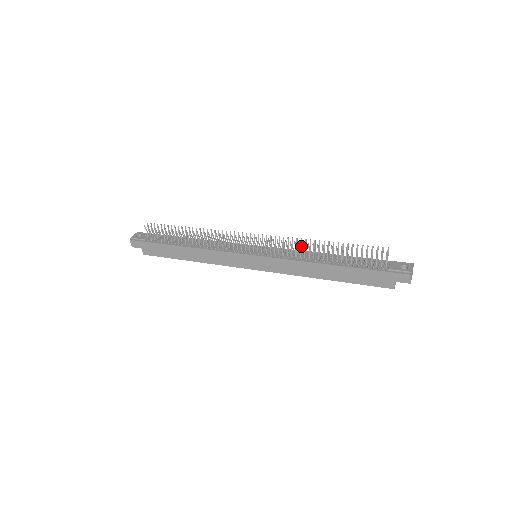
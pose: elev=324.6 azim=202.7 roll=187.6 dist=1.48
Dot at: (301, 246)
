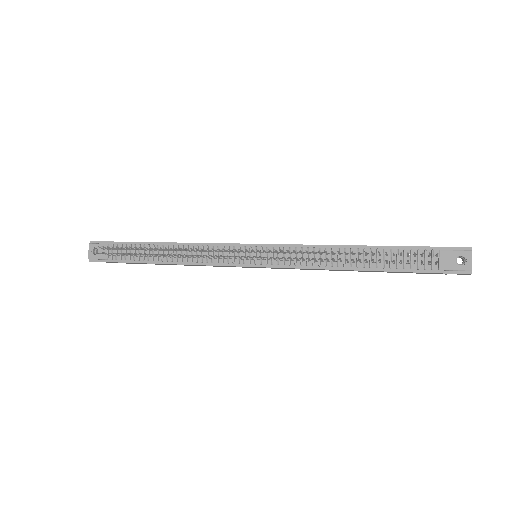
Dot at: occluded
